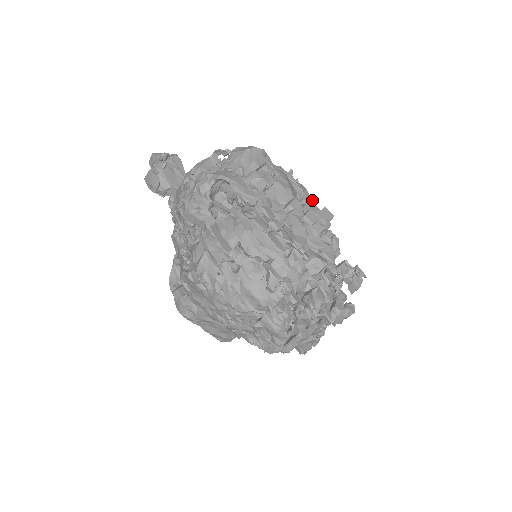
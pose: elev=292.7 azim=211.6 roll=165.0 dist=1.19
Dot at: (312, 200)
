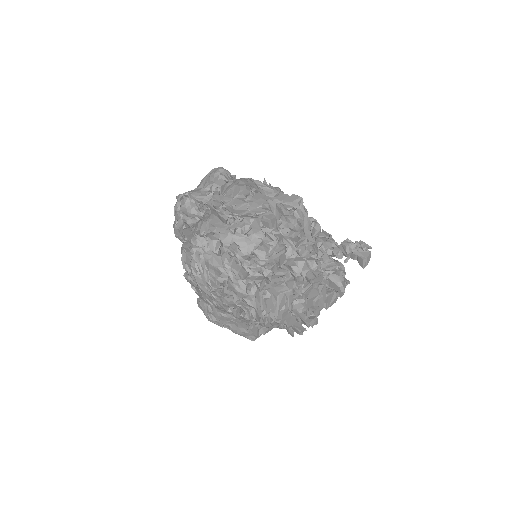
Dot at: (287, 195)
